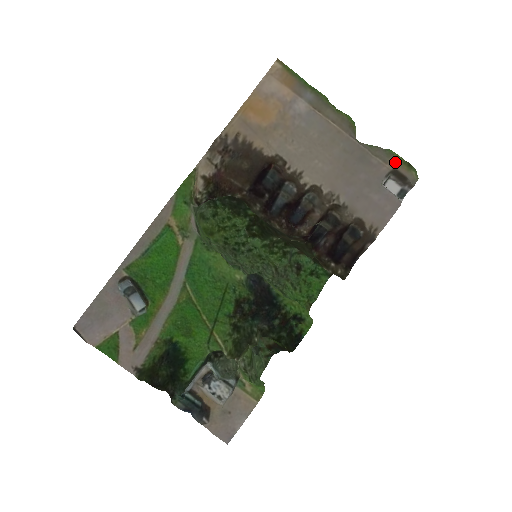
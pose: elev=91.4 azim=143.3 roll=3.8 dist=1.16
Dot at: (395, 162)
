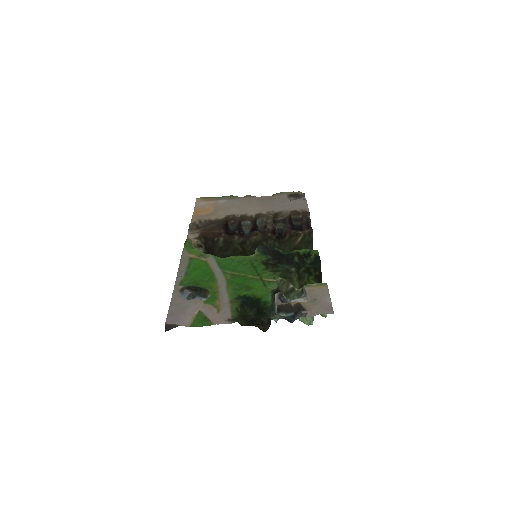
Dot at: (287, 193)
